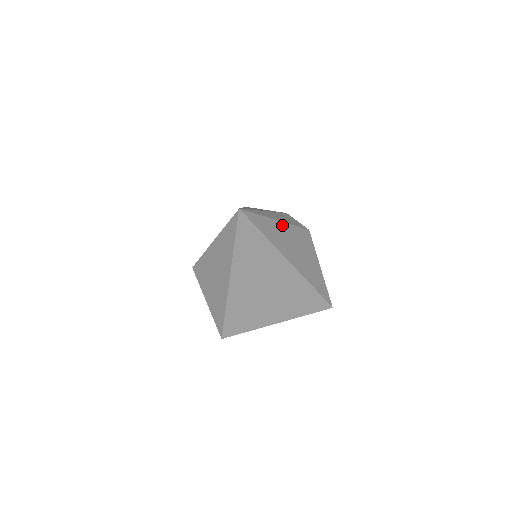
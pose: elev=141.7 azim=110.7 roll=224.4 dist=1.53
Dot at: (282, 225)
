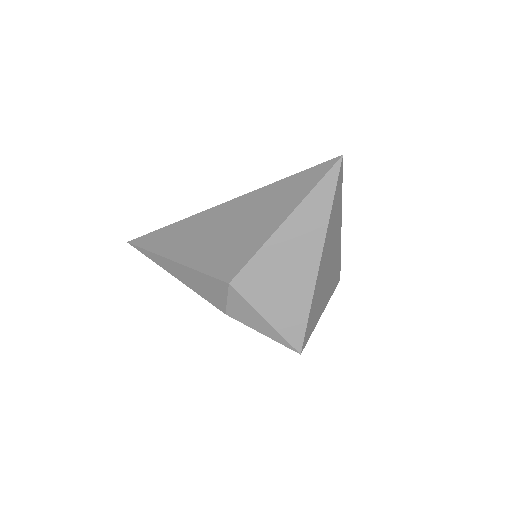
Dot at: occluded
